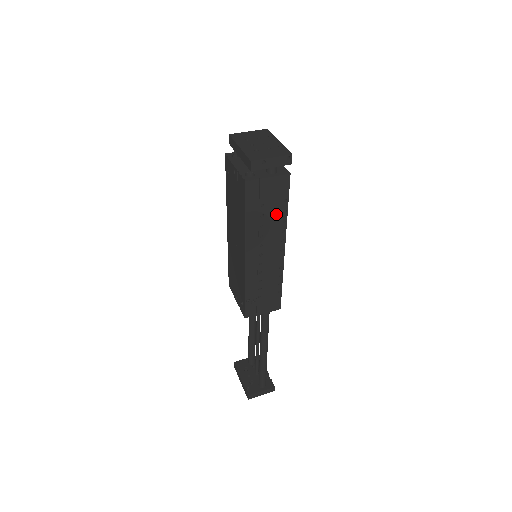
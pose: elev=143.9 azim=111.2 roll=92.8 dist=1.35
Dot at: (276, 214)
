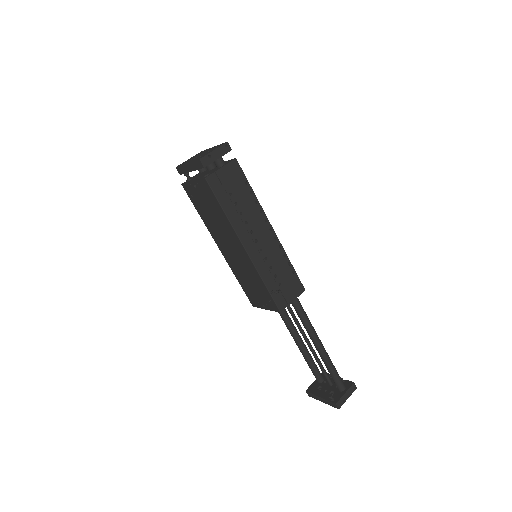
Dot at: (246, 198)
